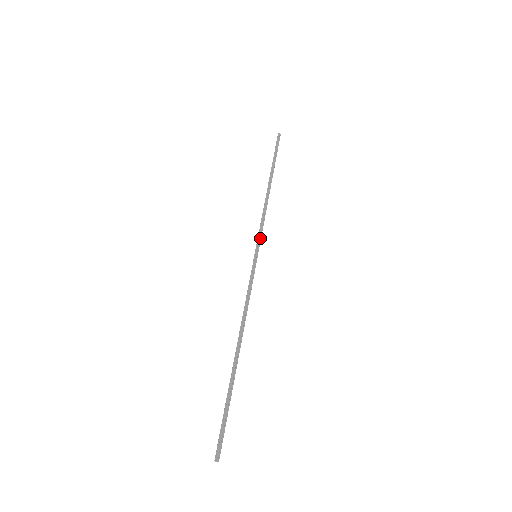
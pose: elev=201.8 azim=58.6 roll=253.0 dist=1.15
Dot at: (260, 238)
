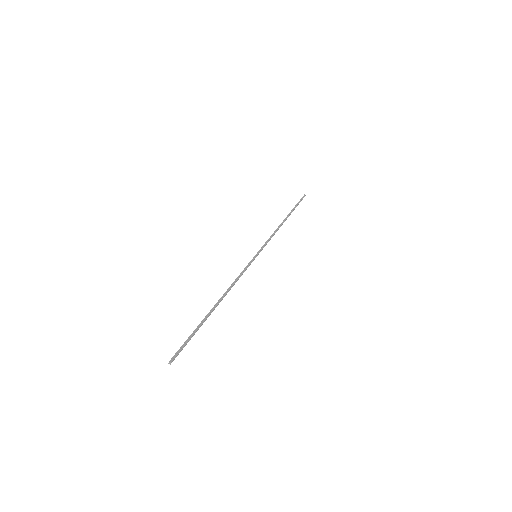
Dot at: (263, 246)
